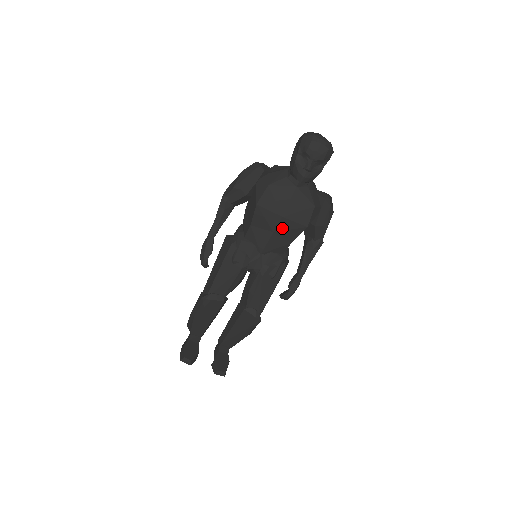
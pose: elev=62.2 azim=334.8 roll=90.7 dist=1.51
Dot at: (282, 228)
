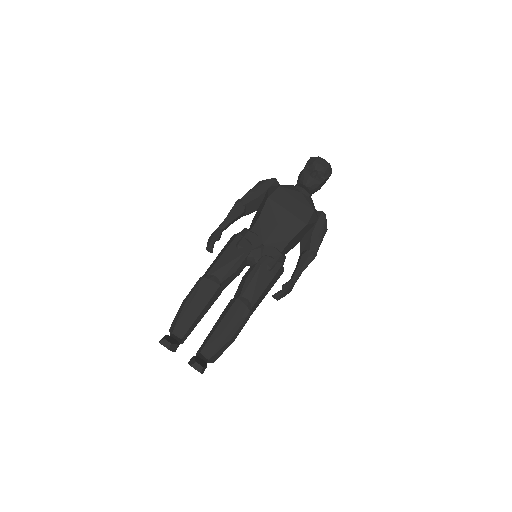
Dot at: (286, 222)
